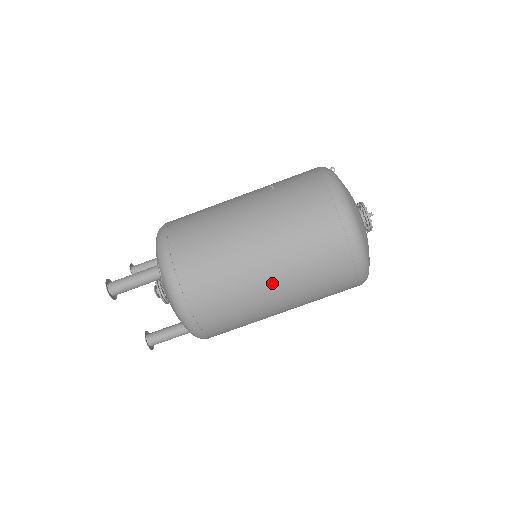
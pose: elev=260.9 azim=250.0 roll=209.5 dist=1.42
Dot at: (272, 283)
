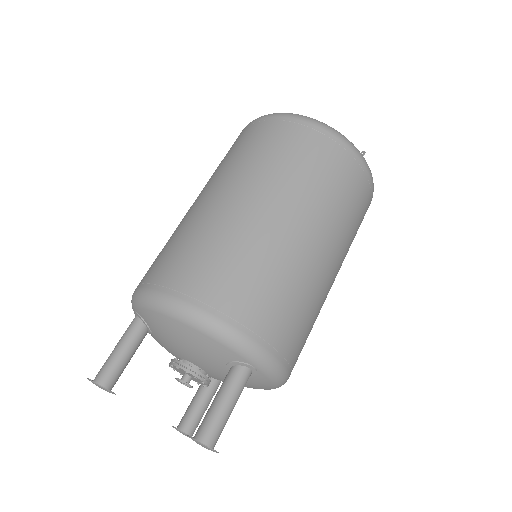
Dot at: (228, 195)
